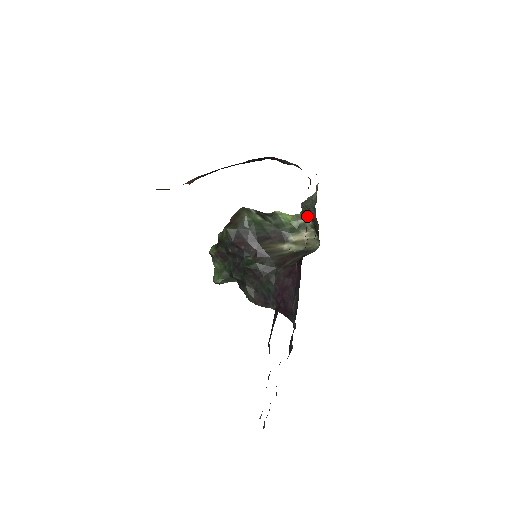
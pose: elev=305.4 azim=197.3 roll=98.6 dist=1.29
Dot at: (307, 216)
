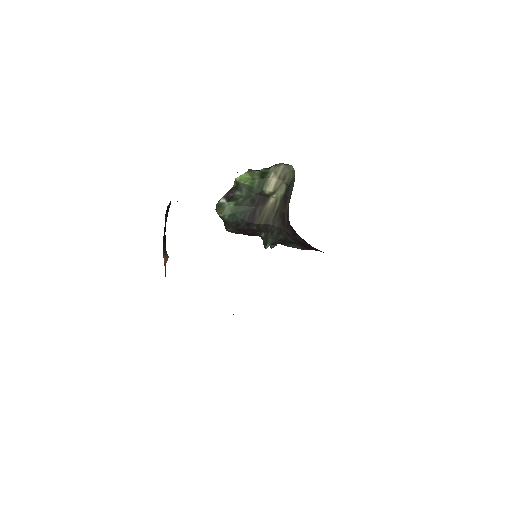
Dot at: occluded
